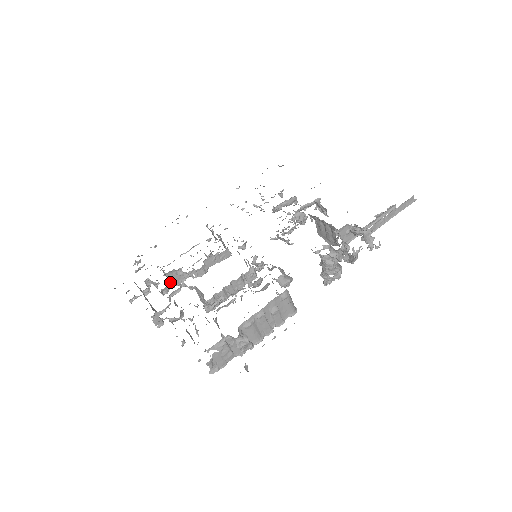
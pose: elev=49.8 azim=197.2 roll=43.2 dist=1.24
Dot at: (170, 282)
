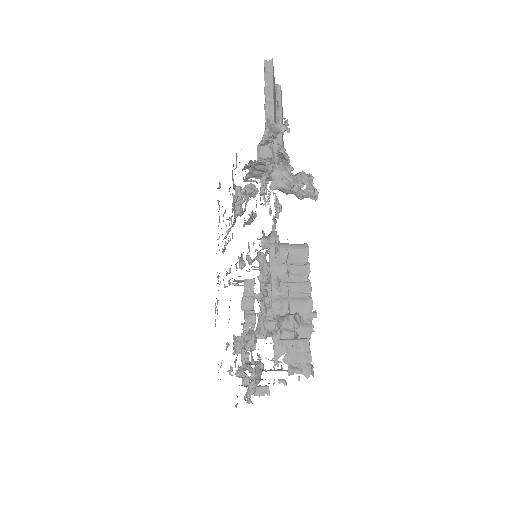
Dot at: occluded
